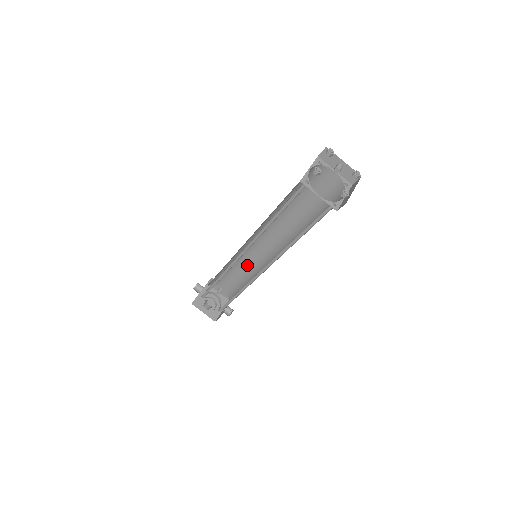
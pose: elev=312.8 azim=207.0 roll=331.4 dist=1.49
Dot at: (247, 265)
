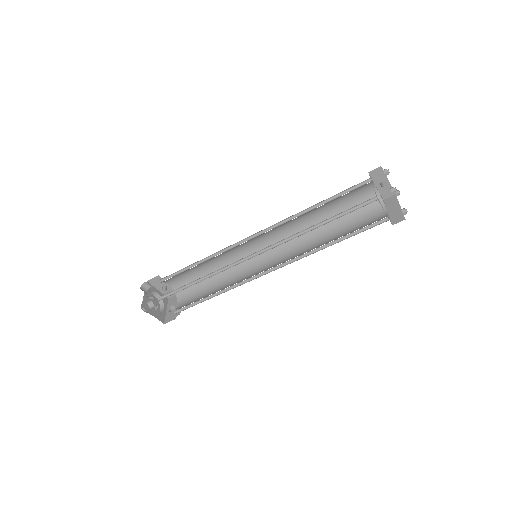
Dot at: (221, 263)
